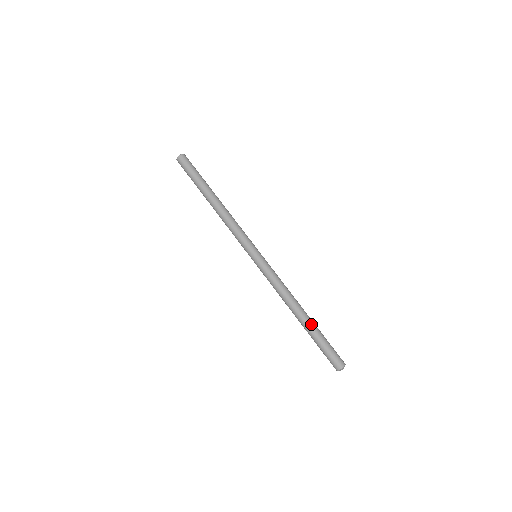
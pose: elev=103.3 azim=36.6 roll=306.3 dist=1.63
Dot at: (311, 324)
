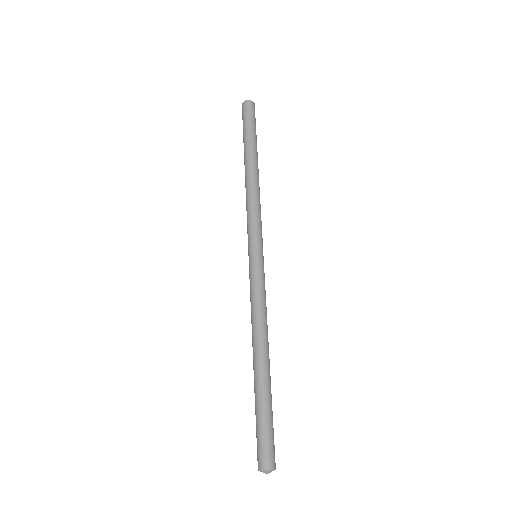
Dot at: (268, 381)
